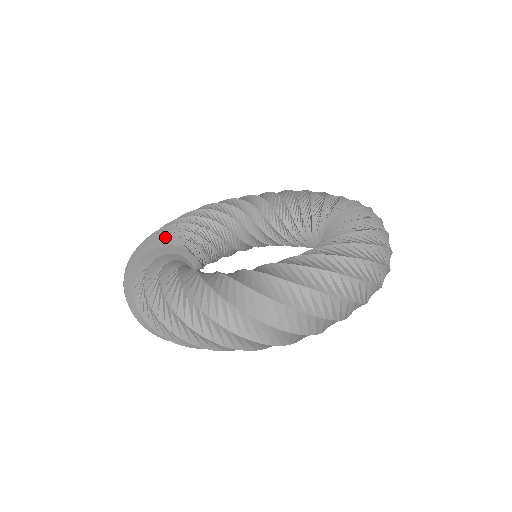
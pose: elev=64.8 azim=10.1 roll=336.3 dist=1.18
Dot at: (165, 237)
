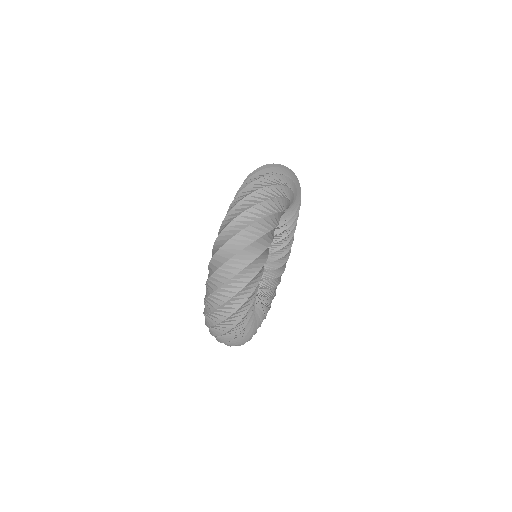
Dot at: occluded
